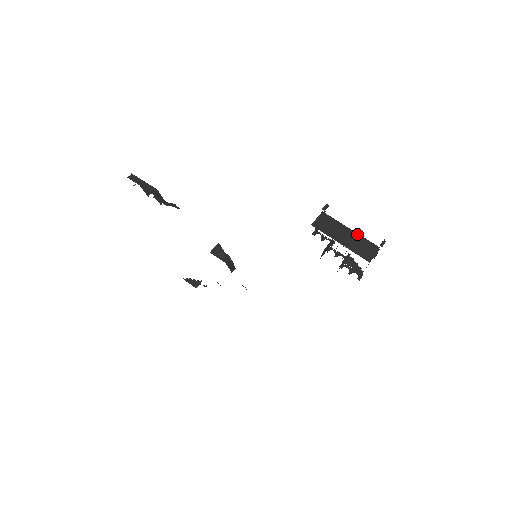
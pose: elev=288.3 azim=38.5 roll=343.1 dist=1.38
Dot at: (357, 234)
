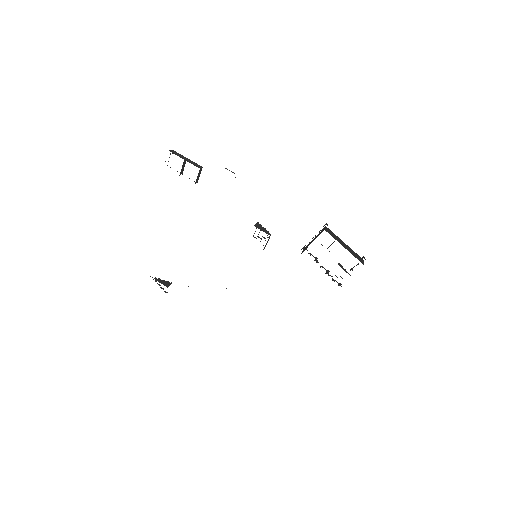
Dot at: (349, 247)
